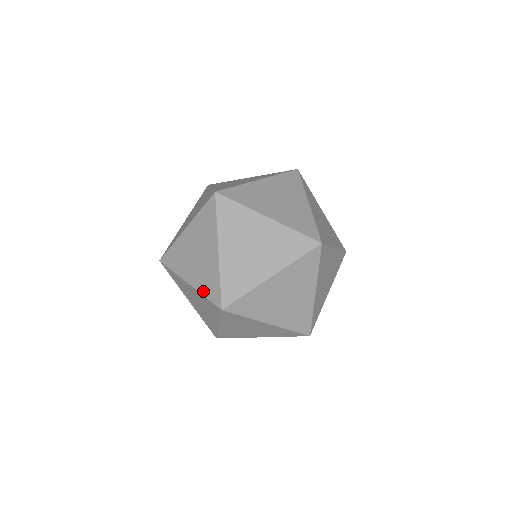
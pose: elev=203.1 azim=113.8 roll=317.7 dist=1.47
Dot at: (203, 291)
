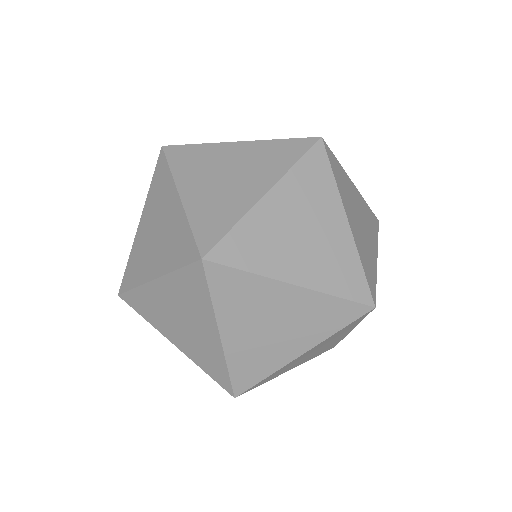
Dot at: (201, 366)
